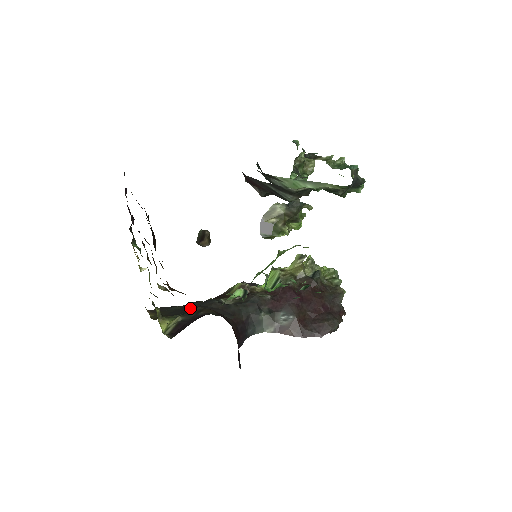
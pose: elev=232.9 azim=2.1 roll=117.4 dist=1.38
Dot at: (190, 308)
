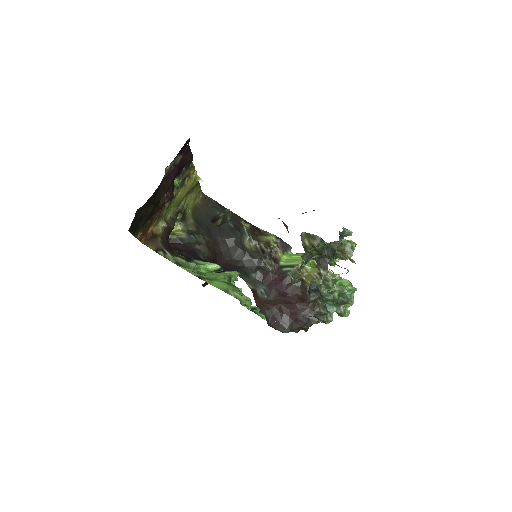
Dot at: occluded
